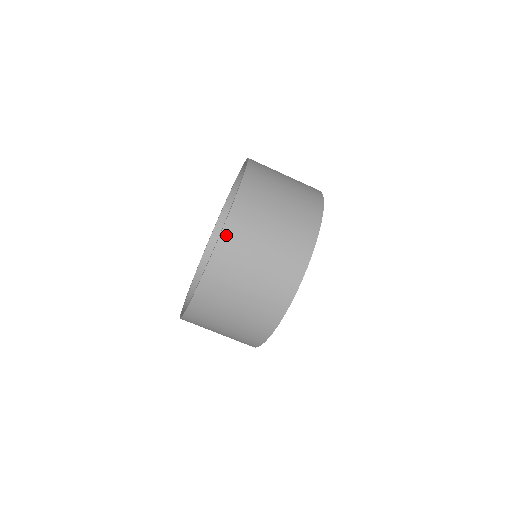
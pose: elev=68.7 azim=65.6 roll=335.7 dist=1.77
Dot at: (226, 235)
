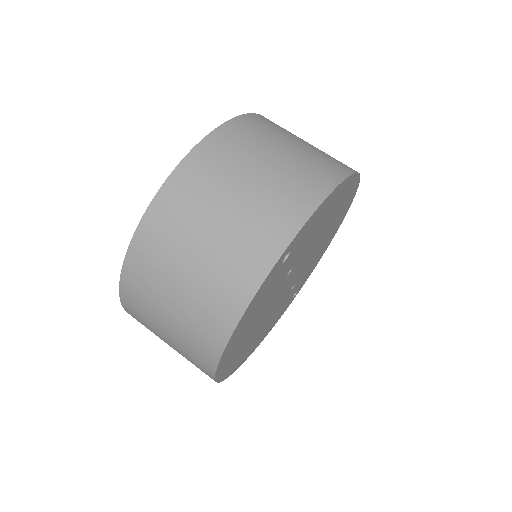
Dot at: occluded
